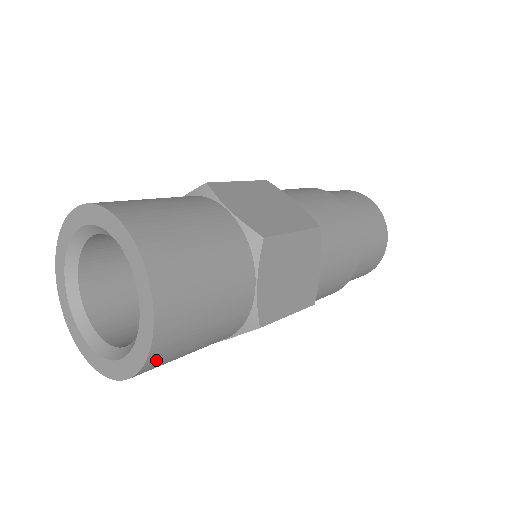
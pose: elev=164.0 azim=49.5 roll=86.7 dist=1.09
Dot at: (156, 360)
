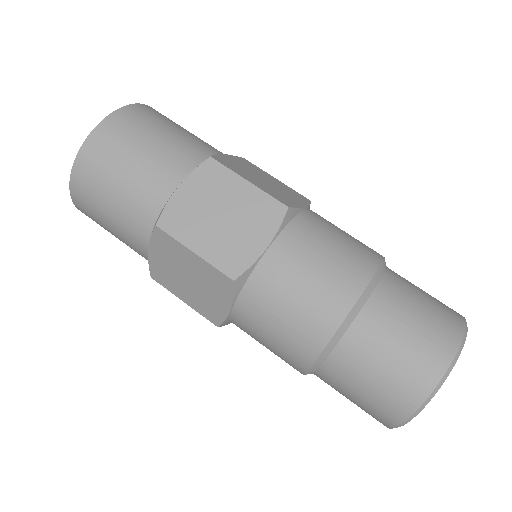
Dot at: (81, 173)
